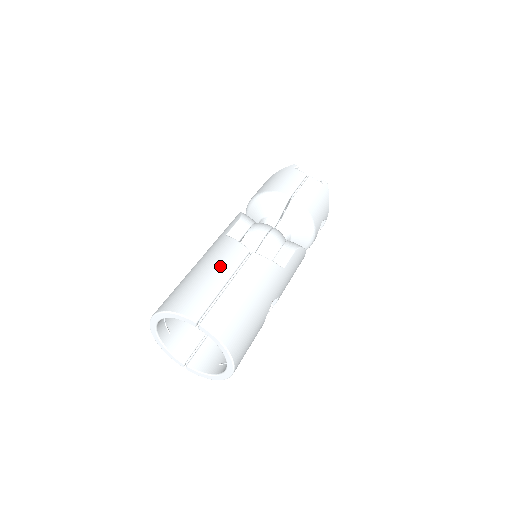
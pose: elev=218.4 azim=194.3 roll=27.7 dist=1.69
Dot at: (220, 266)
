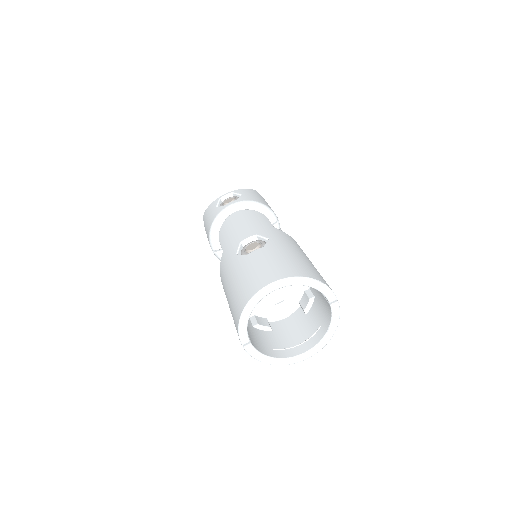
Dot at: occluded
